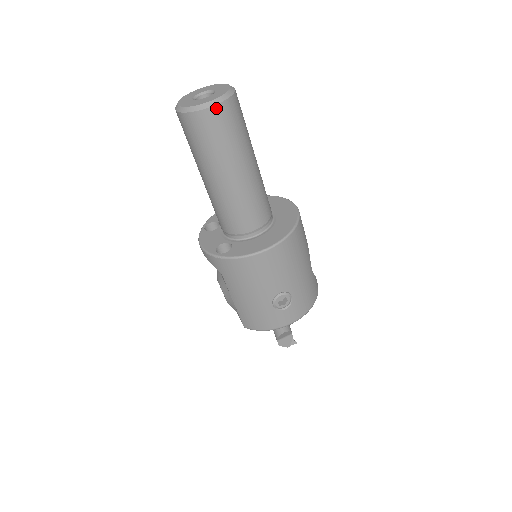
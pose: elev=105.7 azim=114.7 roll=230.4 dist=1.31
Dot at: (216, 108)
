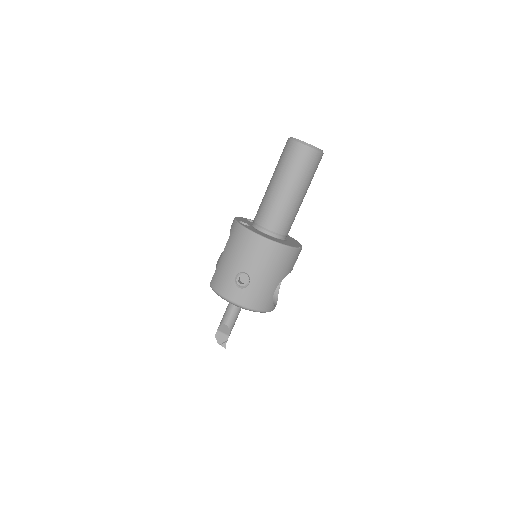
Dot at: (304, 147)
